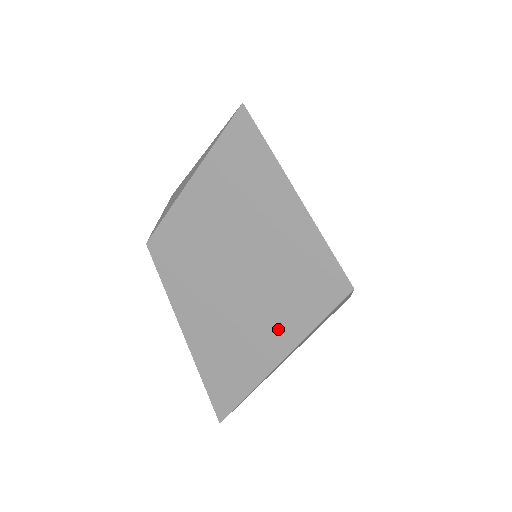
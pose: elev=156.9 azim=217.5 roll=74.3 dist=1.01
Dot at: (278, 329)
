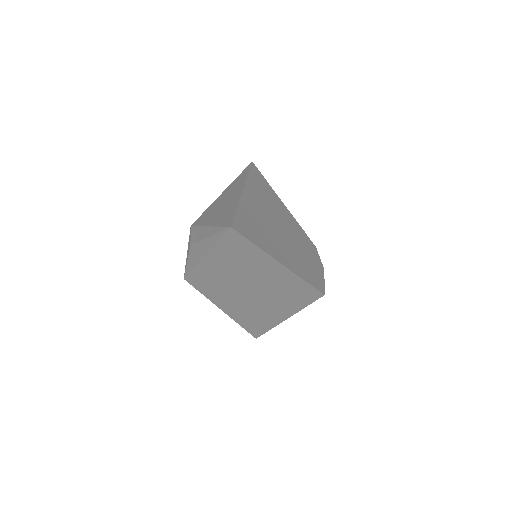
Dot at: (282, 308)
